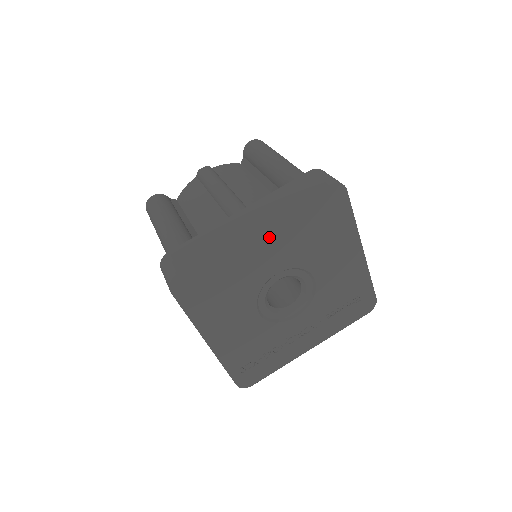
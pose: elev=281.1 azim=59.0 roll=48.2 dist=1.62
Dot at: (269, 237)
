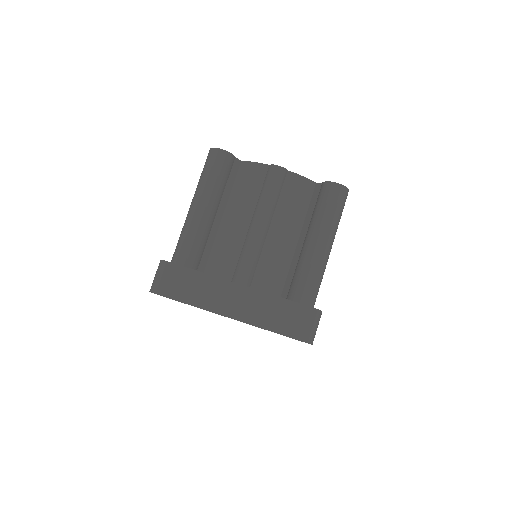
Dot at: occluded
